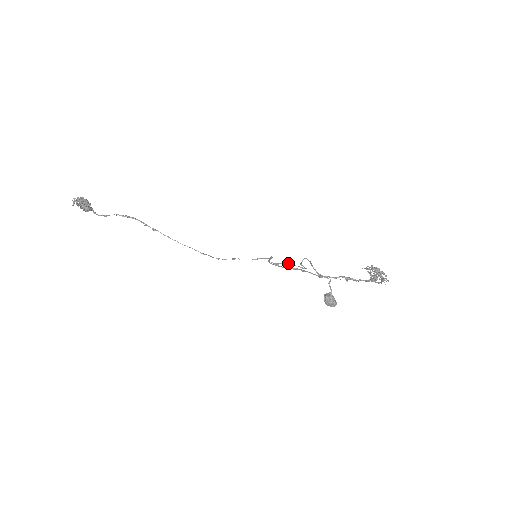
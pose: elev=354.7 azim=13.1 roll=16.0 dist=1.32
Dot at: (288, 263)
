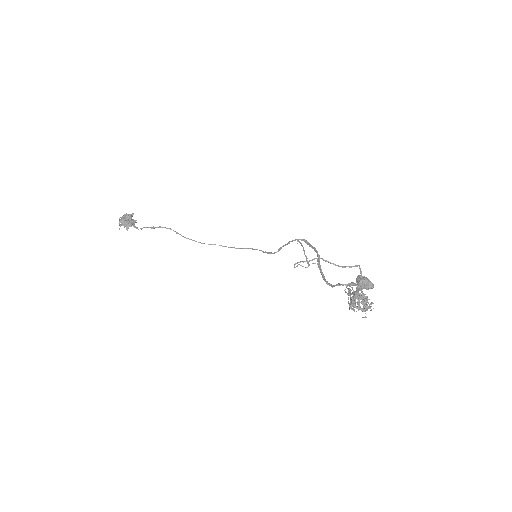
Dot at: (303, 250)
